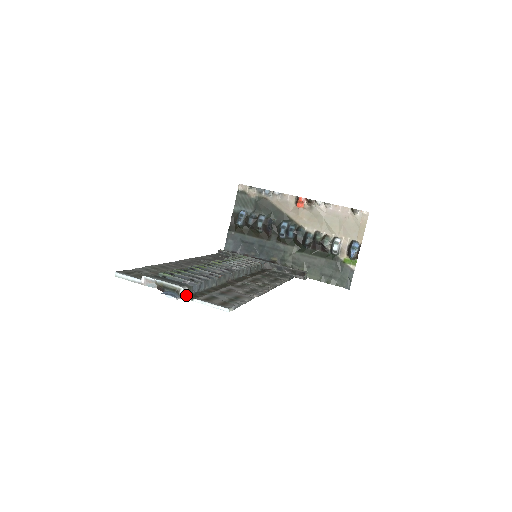
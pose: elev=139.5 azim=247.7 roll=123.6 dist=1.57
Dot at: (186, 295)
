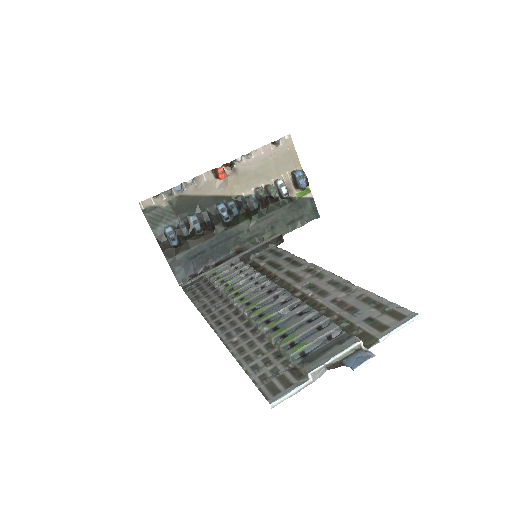
Dot at: occluded
